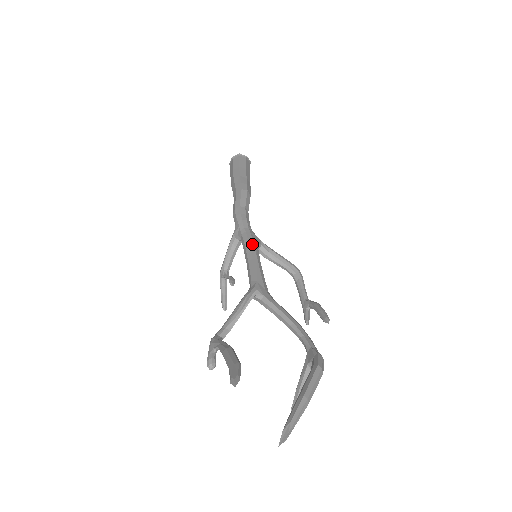
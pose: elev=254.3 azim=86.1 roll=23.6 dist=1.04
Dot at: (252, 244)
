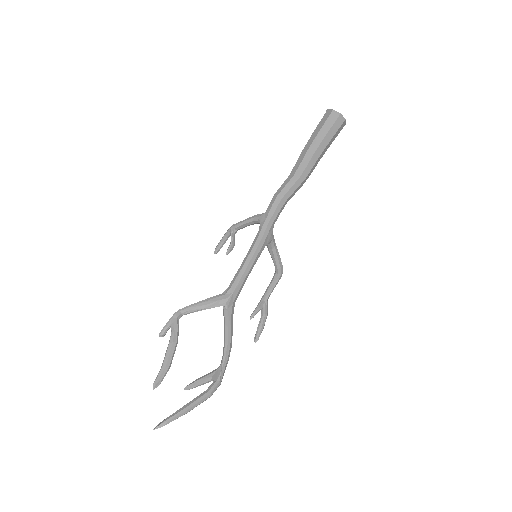
Dot at: (259, 249)
